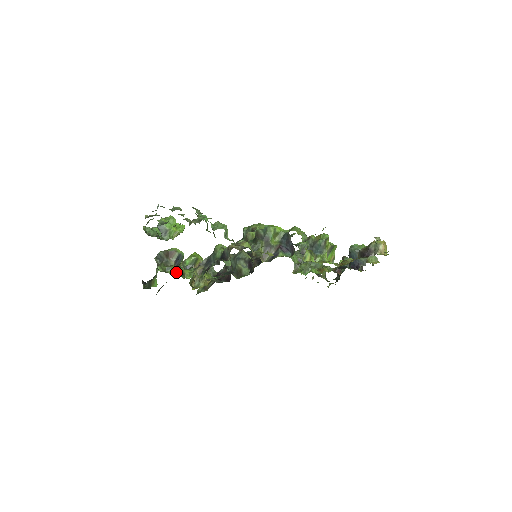
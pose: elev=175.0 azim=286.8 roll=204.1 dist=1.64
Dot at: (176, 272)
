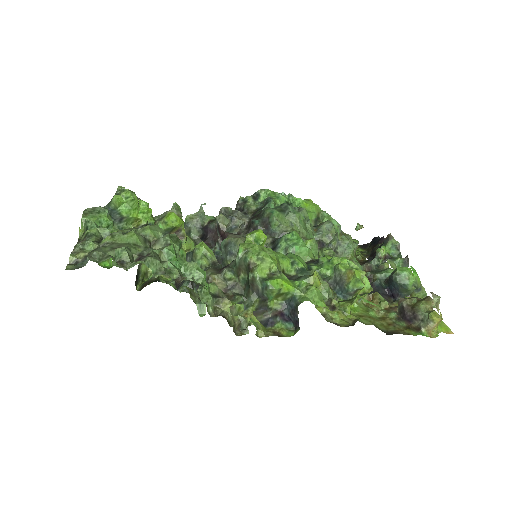
Dot at: occluded
